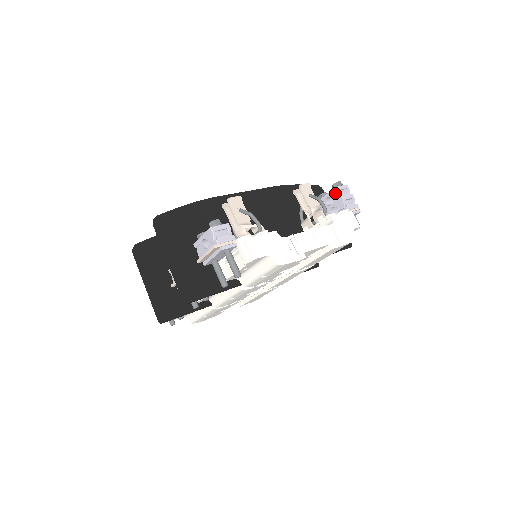
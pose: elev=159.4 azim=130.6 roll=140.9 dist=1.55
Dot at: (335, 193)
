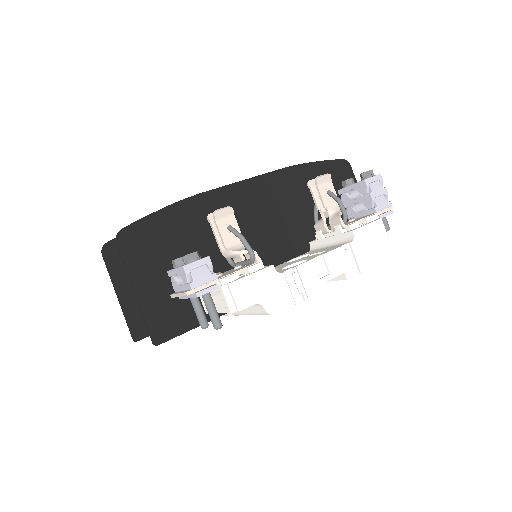
Dot at: (363, 187)
